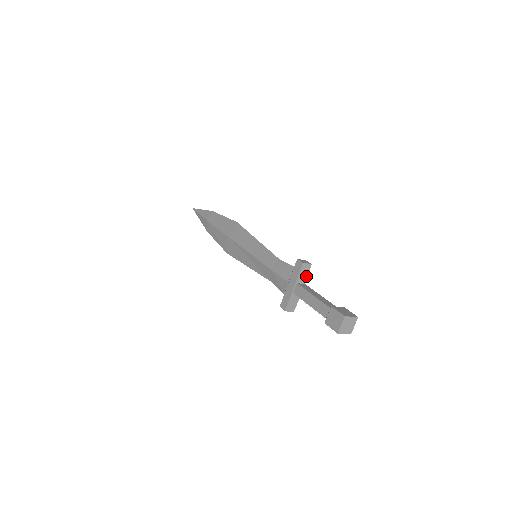
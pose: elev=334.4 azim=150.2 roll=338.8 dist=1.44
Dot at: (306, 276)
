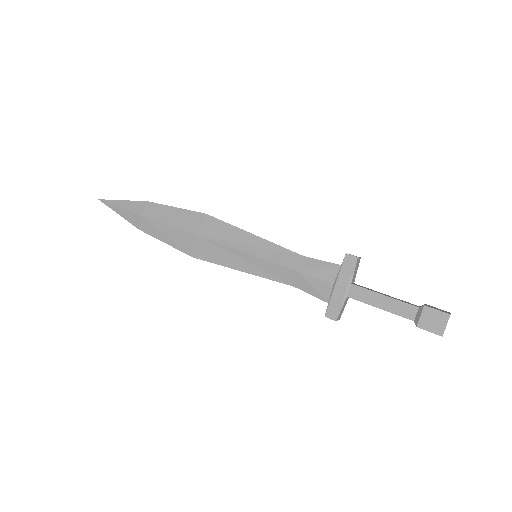
Dot at: (356, 273)
